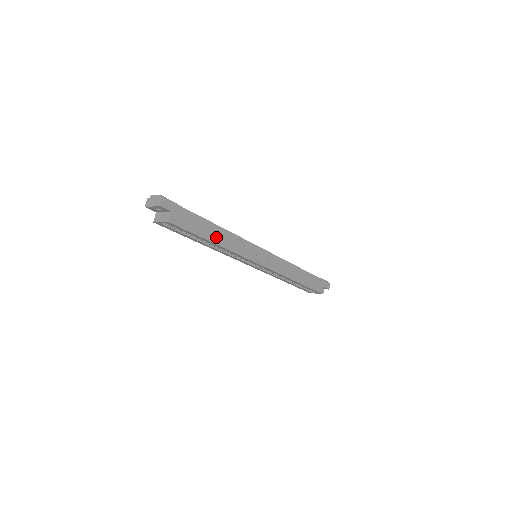
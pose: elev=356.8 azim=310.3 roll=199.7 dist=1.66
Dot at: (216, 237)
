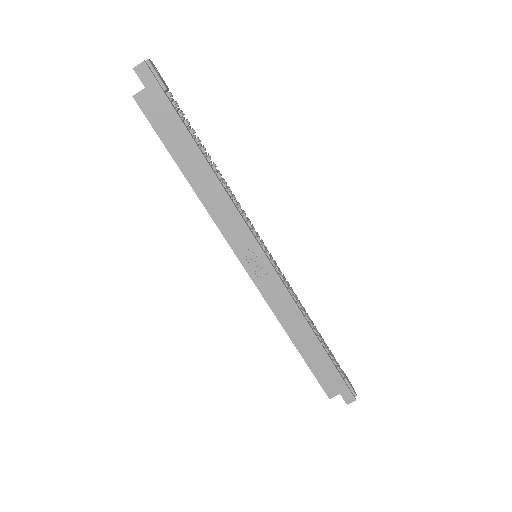
Dot at: (194, 173)
